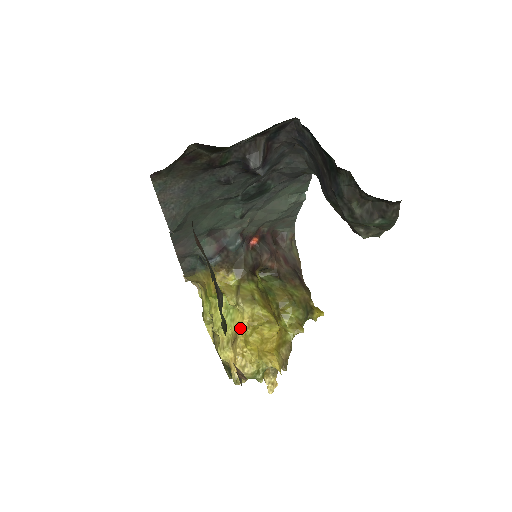
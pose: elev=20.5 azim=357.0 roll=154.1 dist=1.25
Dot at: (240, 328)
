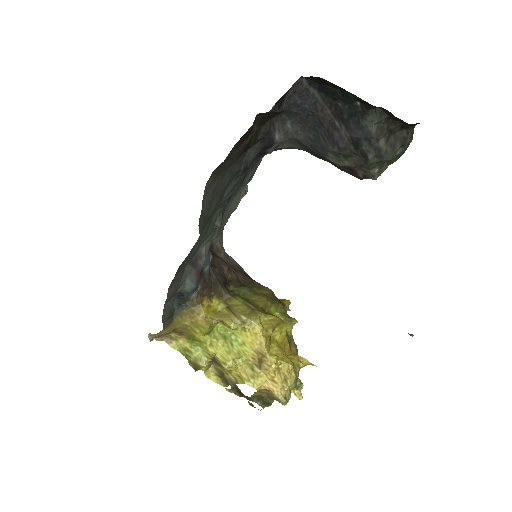
Dot at: (259, 345)
